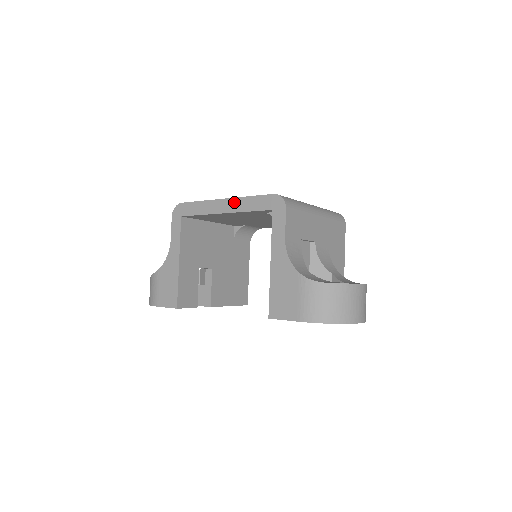
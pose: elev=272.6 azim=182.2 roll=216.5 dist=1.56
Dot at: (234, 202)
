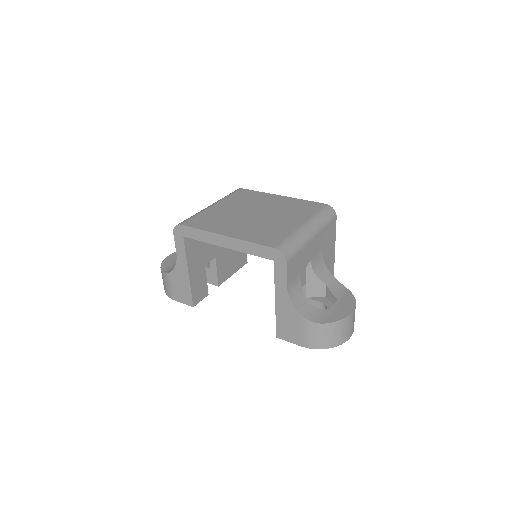
Dot at: (235, 242)
